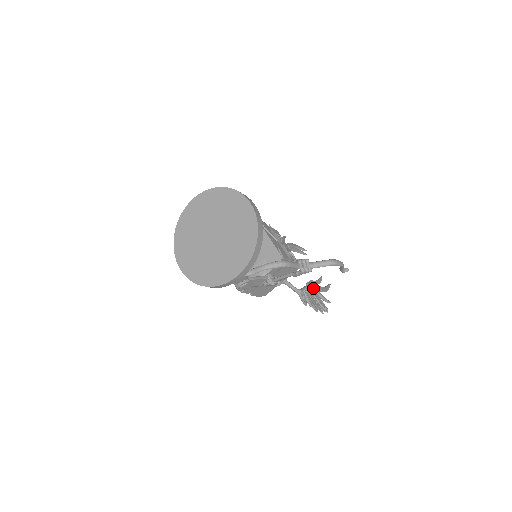
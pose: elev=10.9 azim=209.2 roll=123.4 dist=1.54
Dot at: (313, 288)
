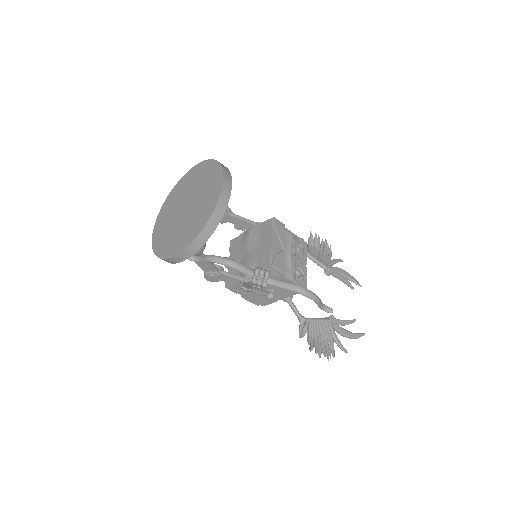
Dot at: (329, 325)
